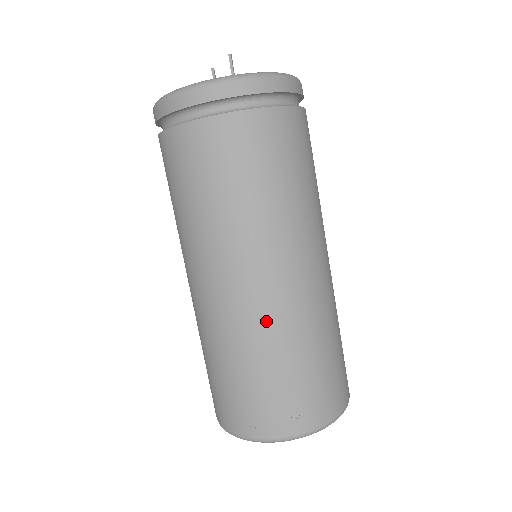
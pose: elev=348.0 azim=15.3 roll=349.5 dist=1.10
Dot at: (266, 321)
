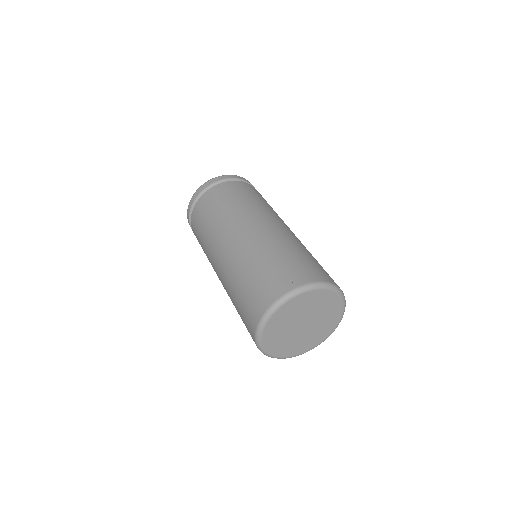
Dot at: (254, 243)
